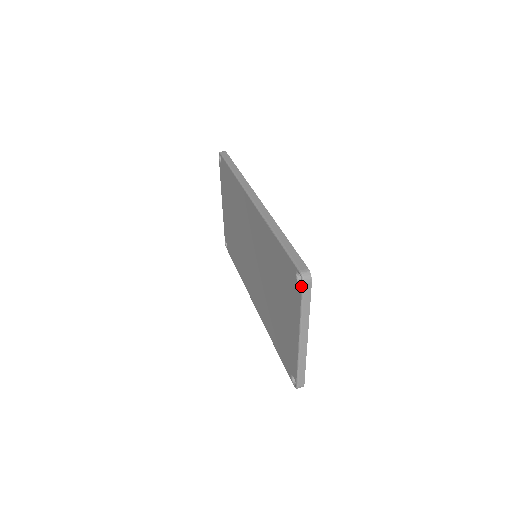
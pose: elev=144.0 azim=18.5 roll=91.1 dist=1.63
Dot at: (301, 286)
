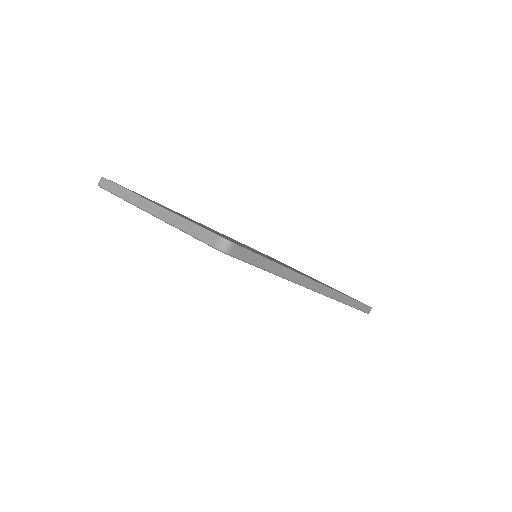
Dot at: occluded
